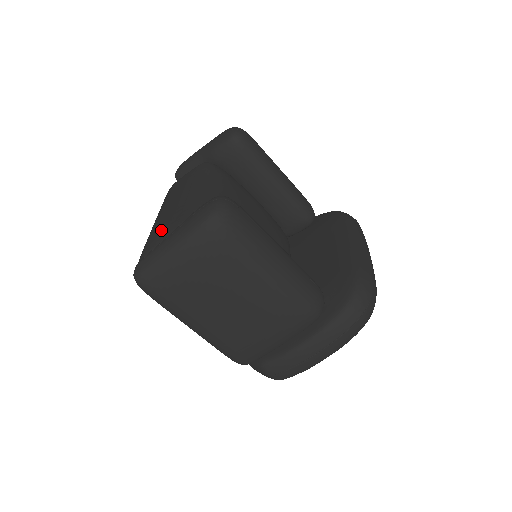
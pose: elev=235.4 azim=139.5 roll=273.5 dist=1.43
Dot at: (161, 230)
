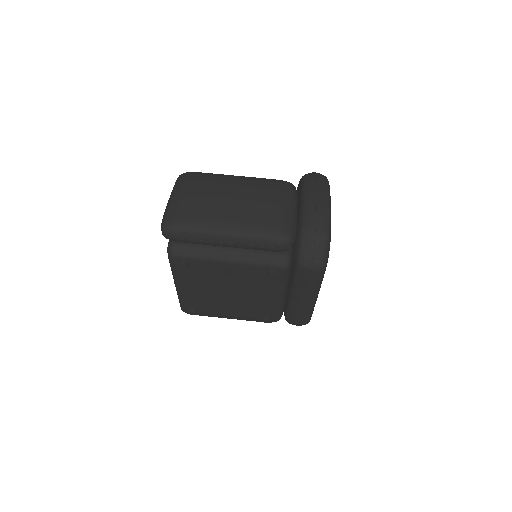
Dot at: occluded
